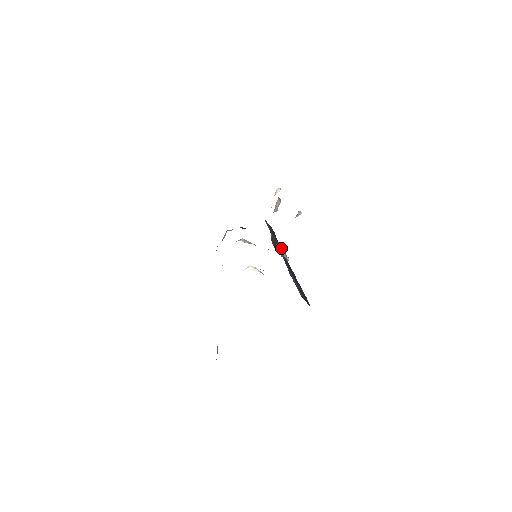
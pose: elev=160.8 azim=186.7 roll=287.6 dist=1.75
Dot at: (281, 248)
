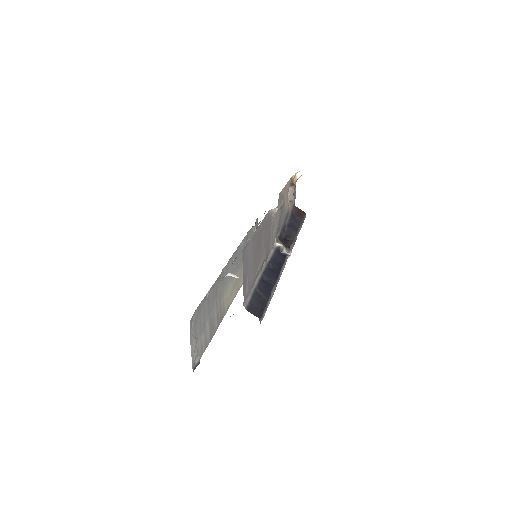
Dot at: (278, 245)
